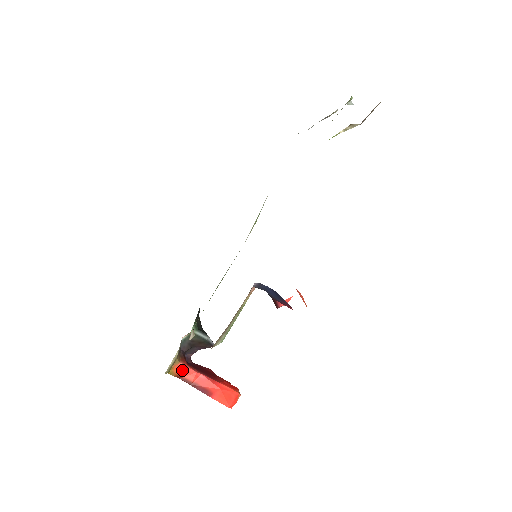
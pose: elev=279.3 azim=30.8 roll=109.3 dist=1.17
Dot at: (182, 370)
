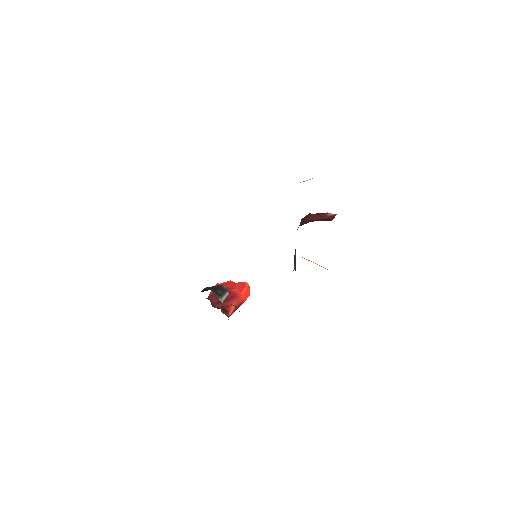
Dot at: (229, 316)
